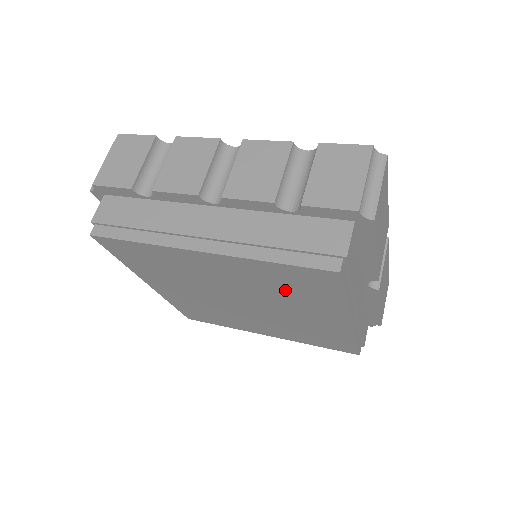
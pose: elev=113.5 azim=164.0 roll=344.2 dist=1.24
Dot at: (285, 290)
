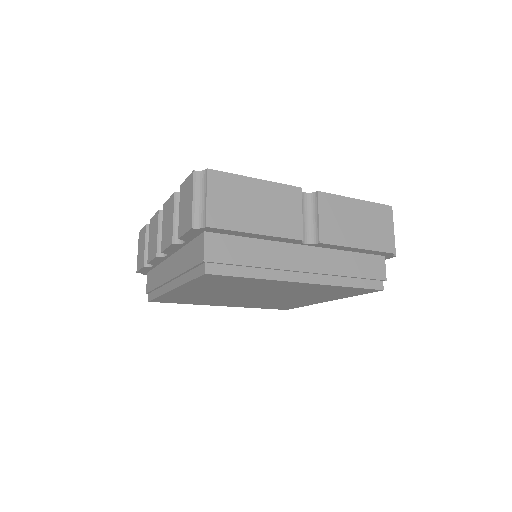
Dot at: (234, 286)
